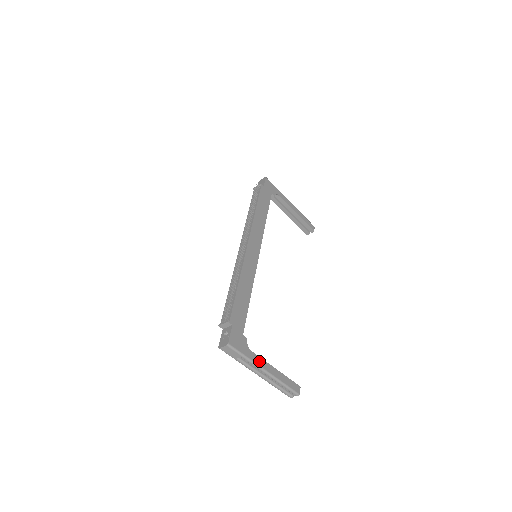
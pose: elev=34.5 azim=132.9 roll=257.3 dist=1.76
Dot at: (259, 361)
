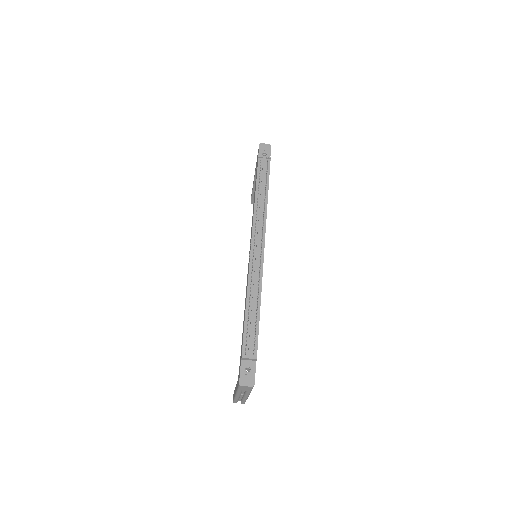
Dot at: occluded
